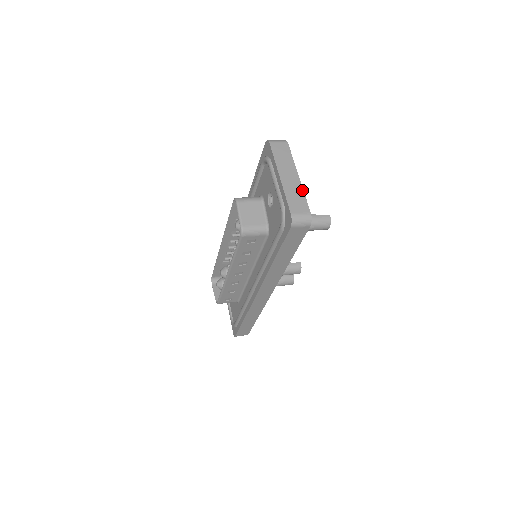
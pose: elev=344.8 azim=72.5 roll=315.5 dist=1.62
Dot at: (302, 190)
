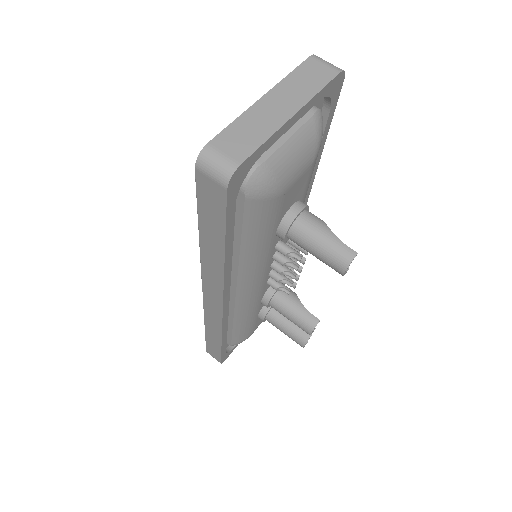
Dot at: (272, 132)
